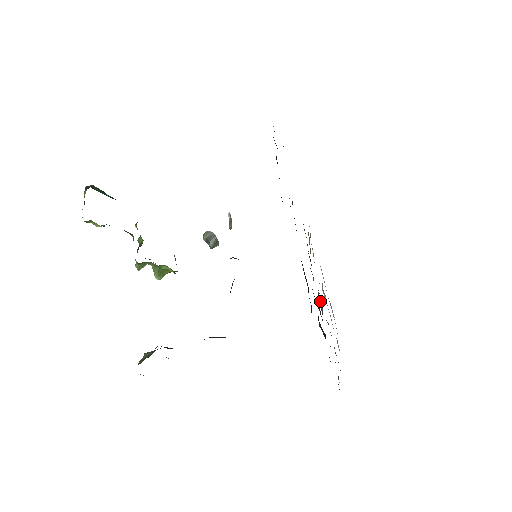
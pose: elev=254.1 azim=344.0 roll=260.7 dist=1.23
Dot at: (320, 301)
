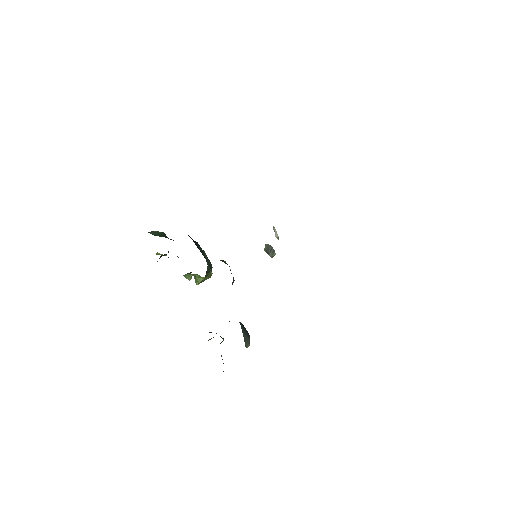
Dot at: occluded
